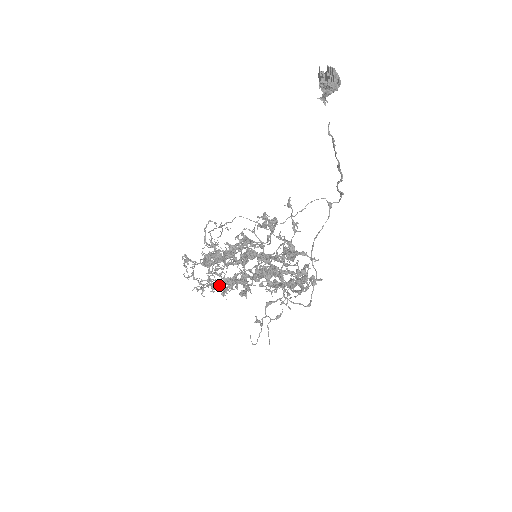
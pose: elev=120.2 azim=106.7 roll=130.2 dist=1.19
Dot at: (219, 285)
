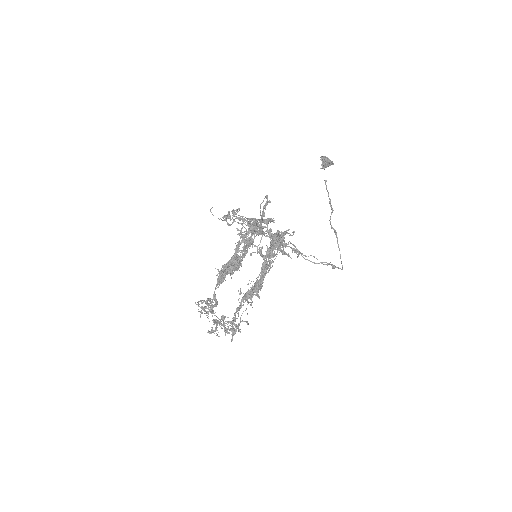
Dot at: (217, 284)
